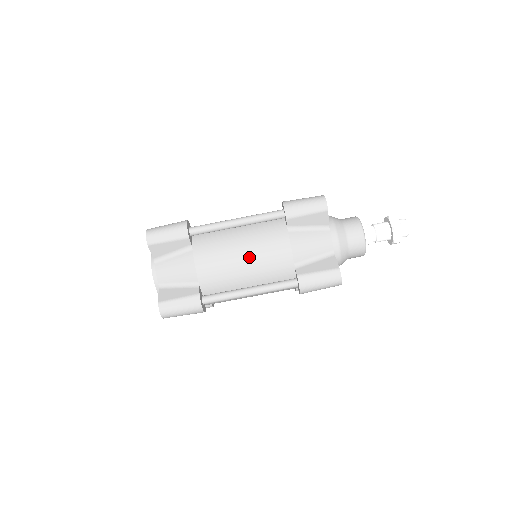
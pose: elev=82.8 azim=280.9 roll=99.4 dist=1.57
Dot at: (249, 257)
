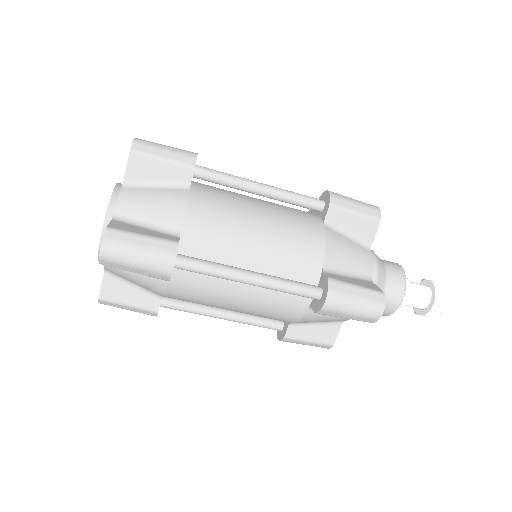
Dot at: (241, 309)
